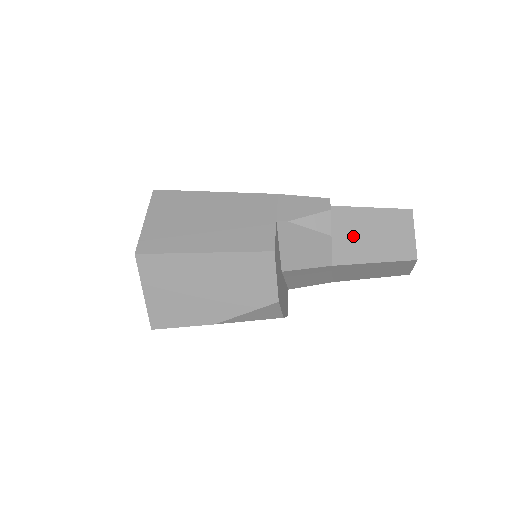
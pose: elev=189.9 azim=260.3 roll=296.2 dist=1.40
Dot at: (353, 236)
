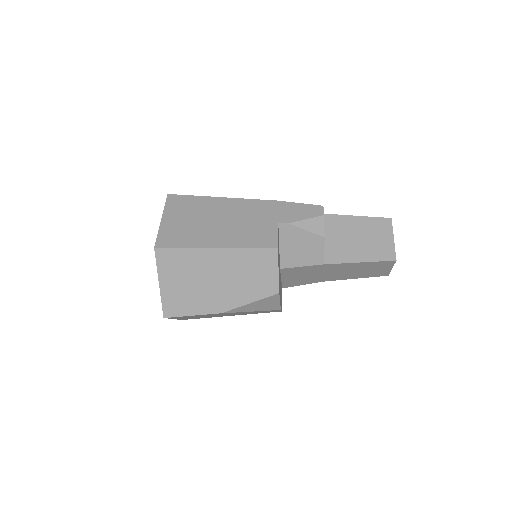
Dot at: (342, 239)
